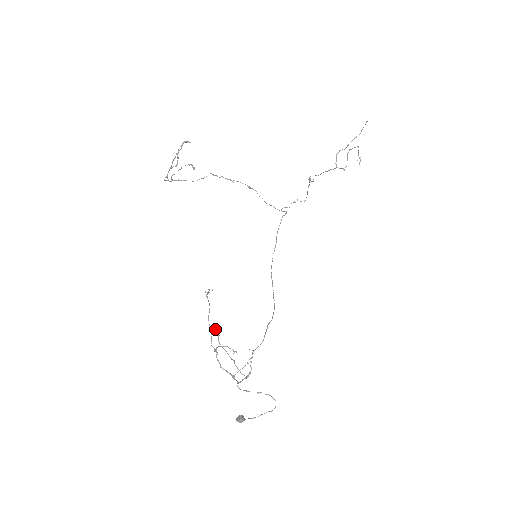
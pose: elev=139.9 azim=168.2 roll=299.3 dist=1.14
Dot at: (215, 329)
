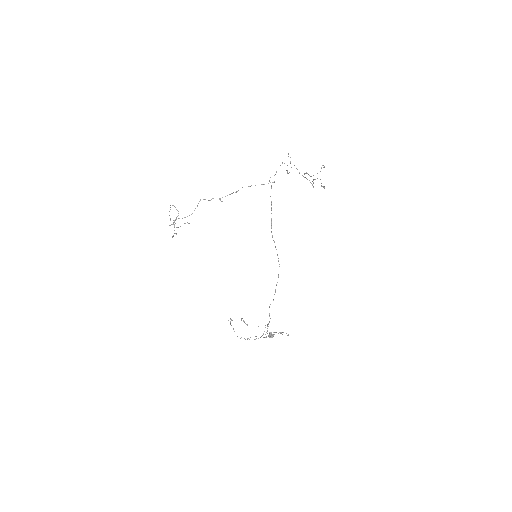
Dot at: (241, 319)
